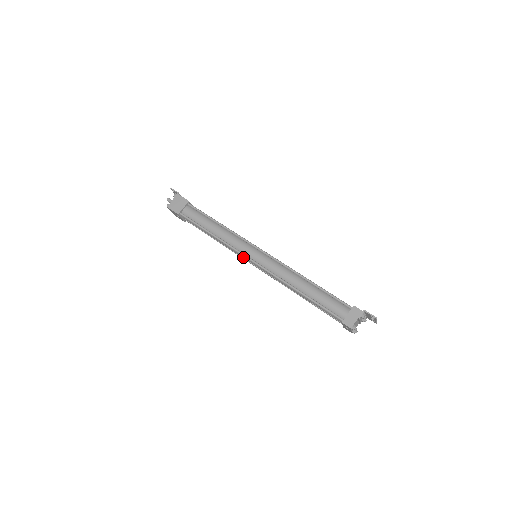
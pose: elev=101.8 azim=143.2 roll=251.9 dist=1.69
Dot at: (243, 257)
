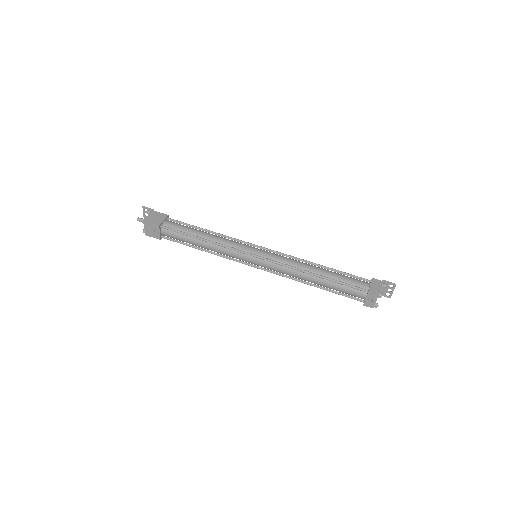
Dot at: (243, 257)
